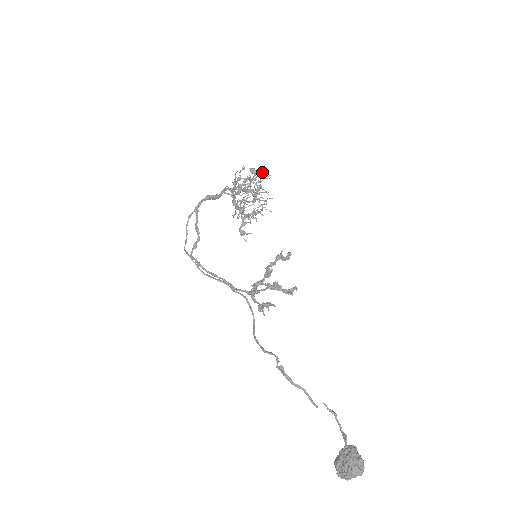
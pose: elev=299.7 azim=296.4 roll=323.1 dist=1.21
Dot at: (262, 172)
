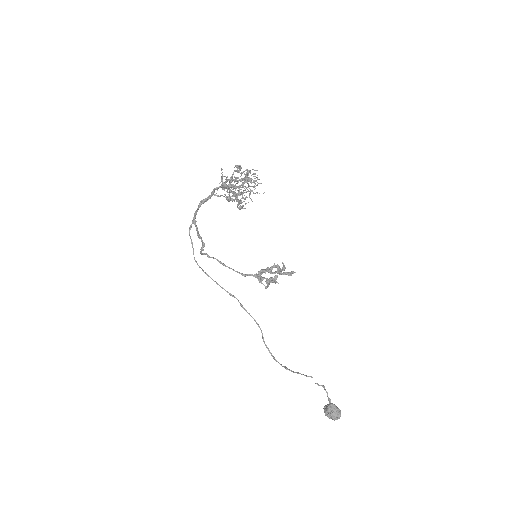
Dot at: (247, 174)
